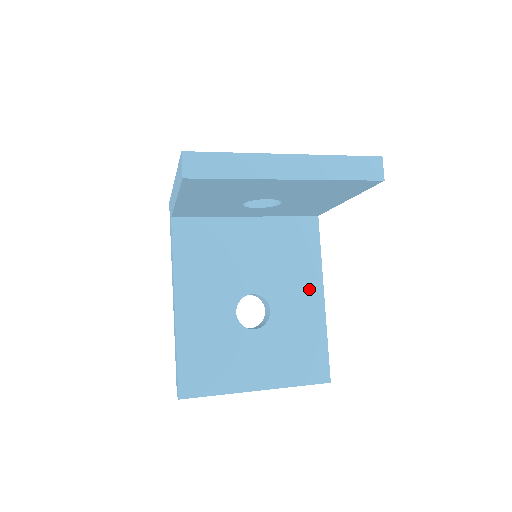
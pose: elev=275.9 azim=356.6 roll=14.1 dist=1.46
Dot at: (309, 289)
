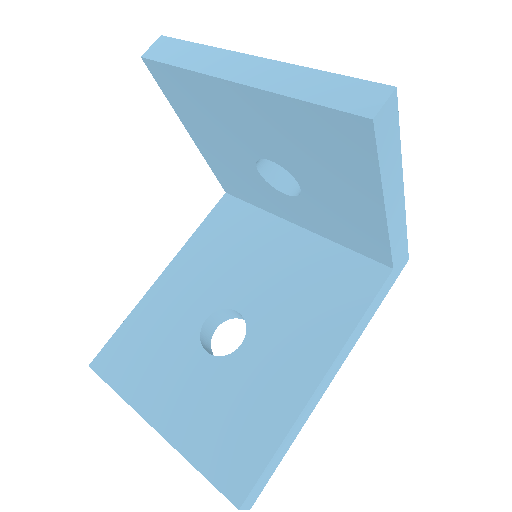
Dot at: (309, 353)
